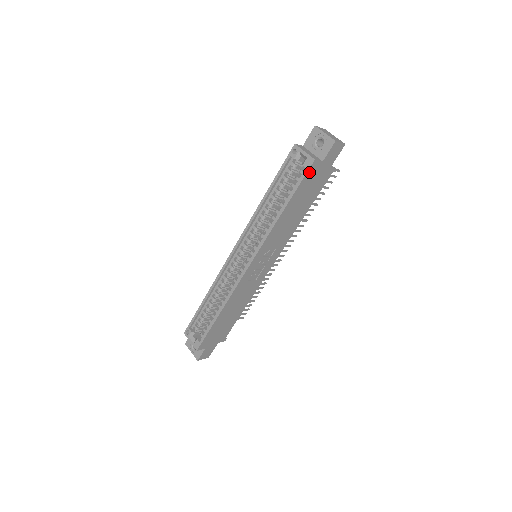
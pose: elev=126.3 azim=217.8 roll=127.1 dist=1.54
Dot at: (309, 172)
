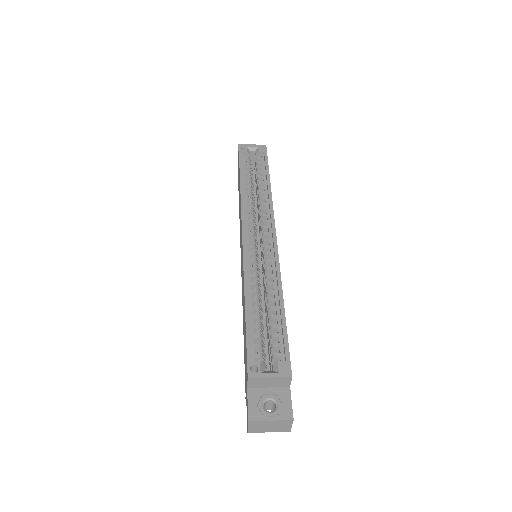
Dot at: occluded
